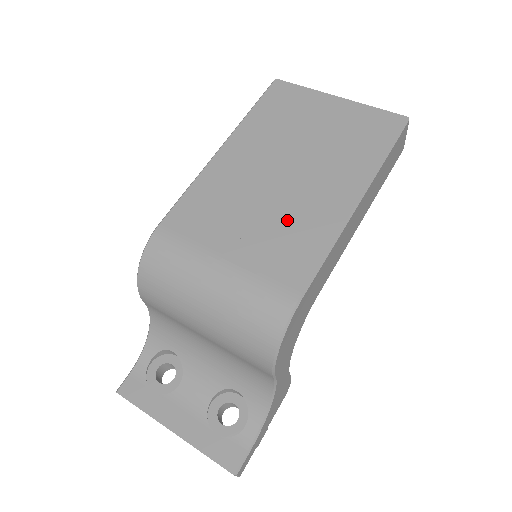
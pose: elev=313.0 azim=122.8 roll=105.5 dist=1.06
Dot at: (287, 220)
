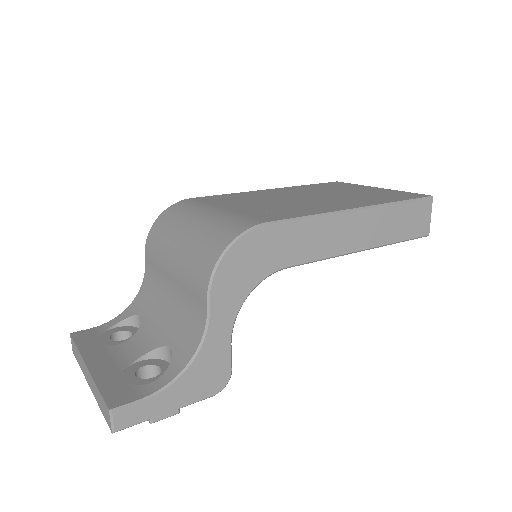
Dot at: (289, 206)
